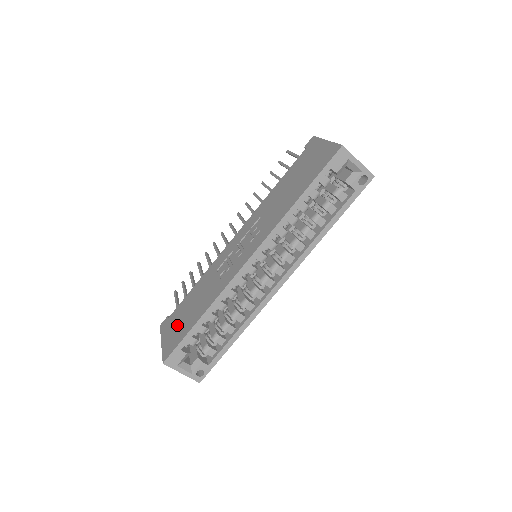
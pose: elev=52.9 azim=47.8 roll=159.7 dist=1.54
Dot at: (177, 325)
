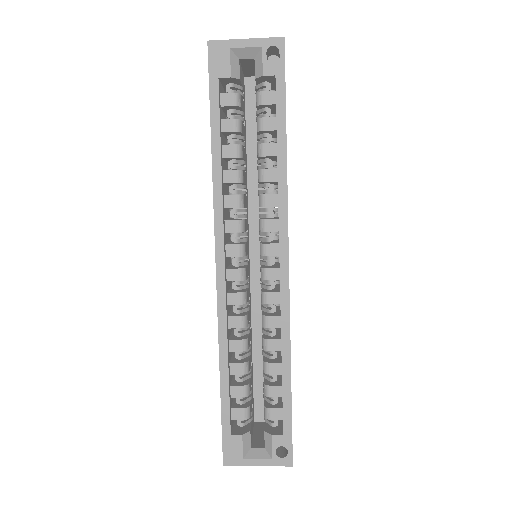
Dot at: occluded
